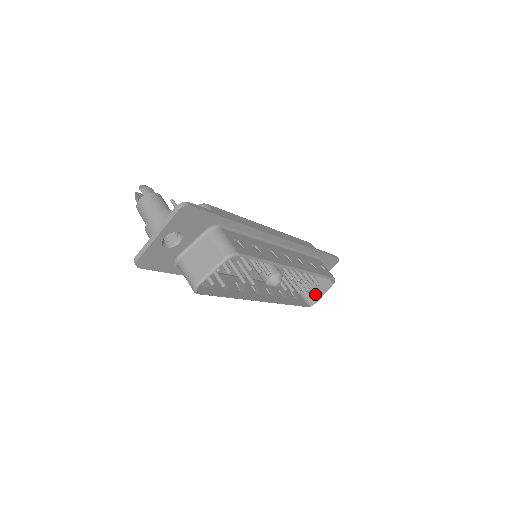
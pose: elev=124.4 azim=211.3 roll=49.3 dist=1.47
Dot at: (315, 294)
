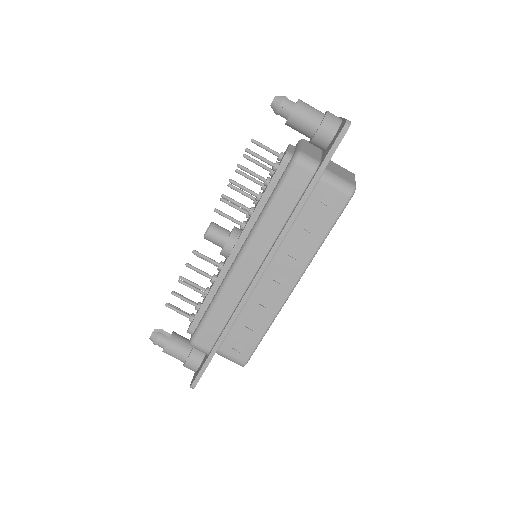
Dot at: occluded
